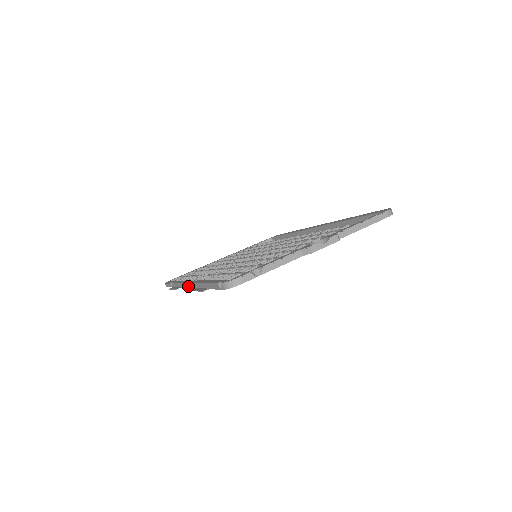
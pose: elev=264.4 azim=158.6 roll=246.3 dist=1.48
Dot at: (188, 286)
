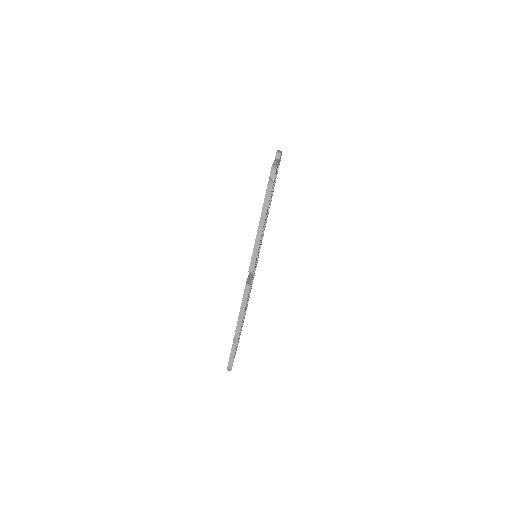
Dot at: (249, 285)
